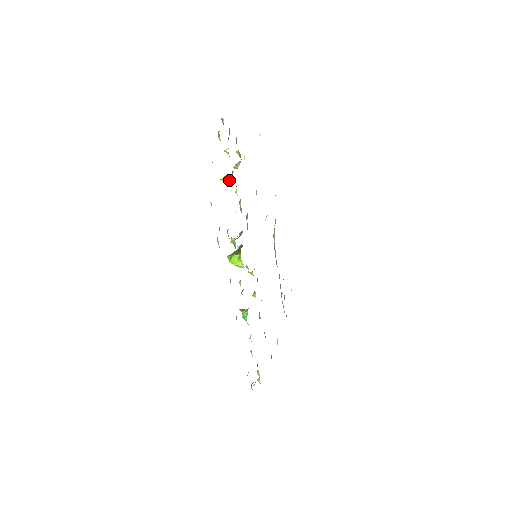
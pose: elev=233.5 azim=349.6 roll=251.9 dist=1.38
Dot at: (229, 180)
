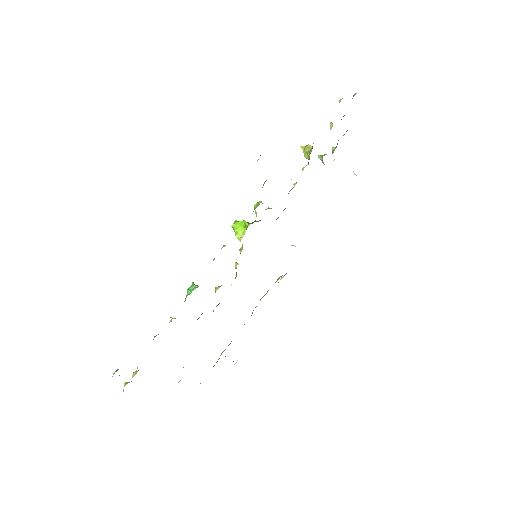
Dot at: (310, 149)
